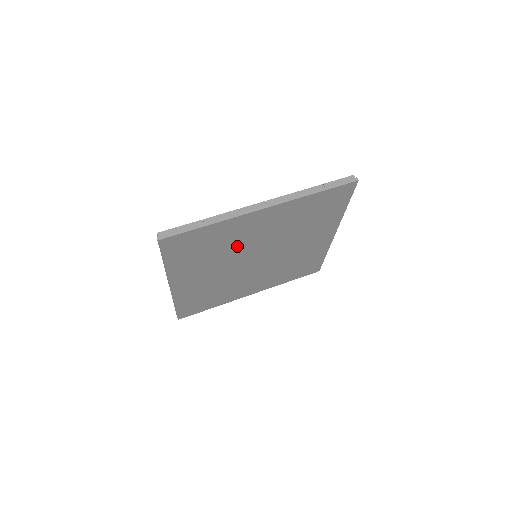
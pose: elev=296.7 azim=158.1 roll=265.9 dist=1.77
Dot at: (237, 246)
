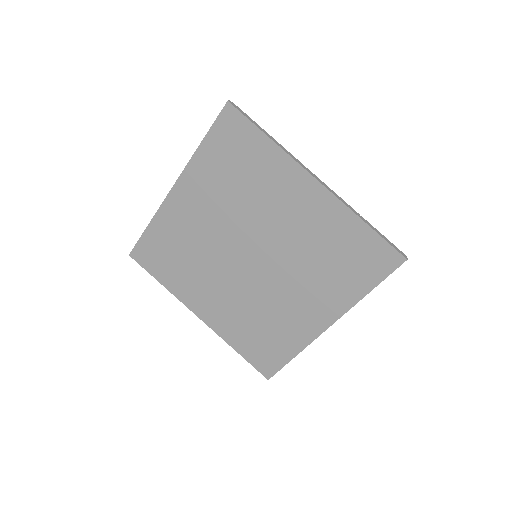
Dot at: (203, 243)
